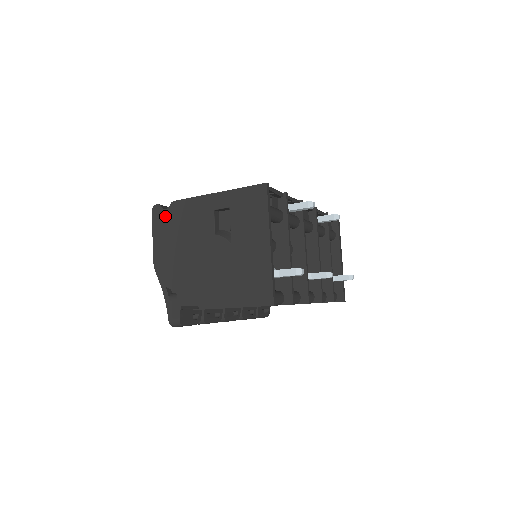
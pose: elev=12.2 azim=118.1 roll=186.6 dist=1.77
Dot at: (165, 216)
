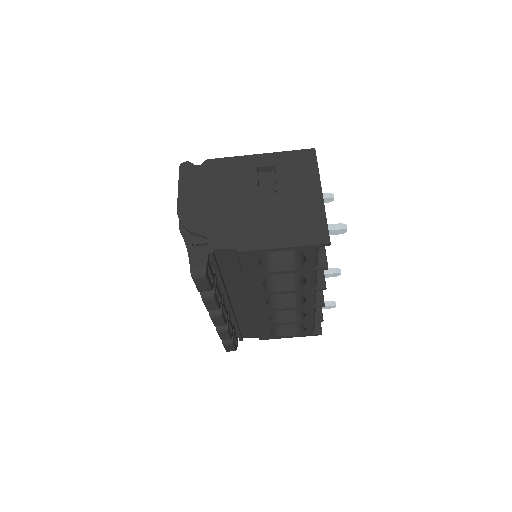
Dot at: (196, 171)
